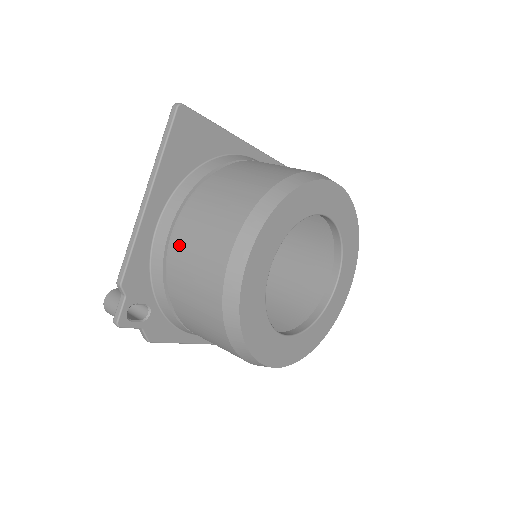
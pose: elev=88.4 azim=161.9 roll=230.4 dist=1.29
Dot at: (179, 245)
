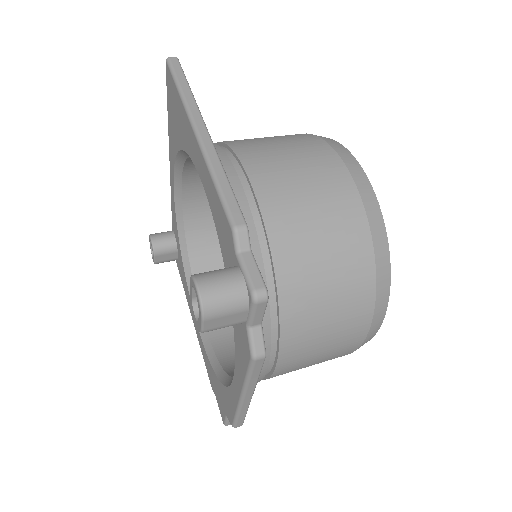
Dot at: (268, 181)
